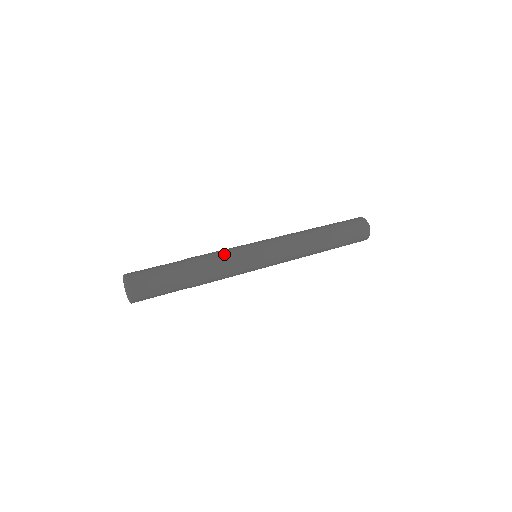
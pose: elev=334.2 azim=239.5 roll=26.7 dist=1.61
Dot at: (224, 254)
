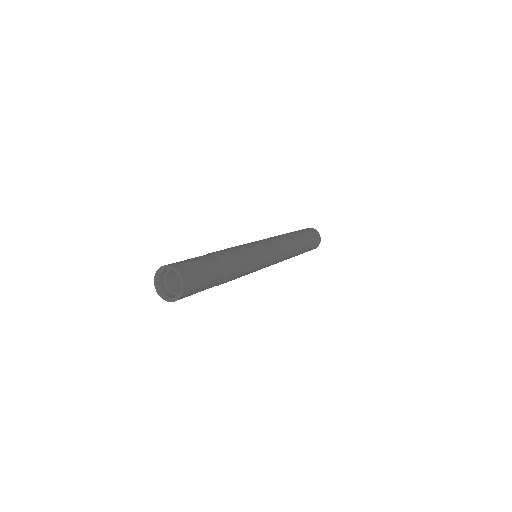
Dot at: (244, 251)
